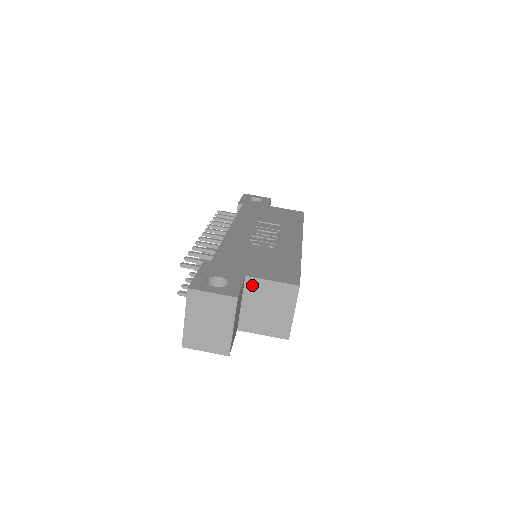
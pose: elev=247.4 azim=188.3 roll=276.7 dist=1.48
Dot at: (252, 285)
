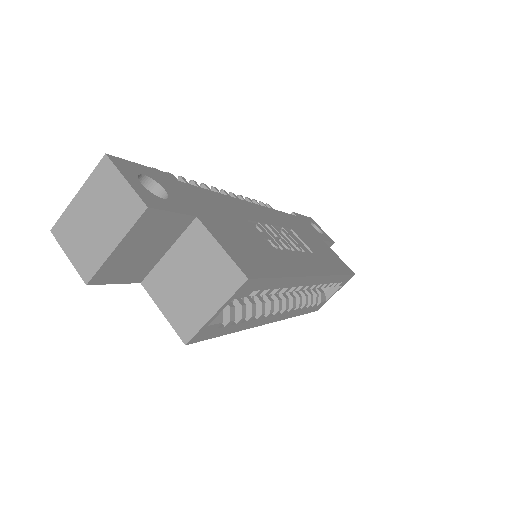
Dot at: (196, 235)
